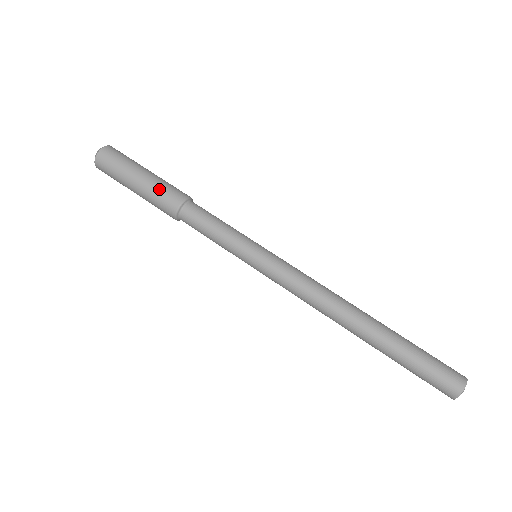
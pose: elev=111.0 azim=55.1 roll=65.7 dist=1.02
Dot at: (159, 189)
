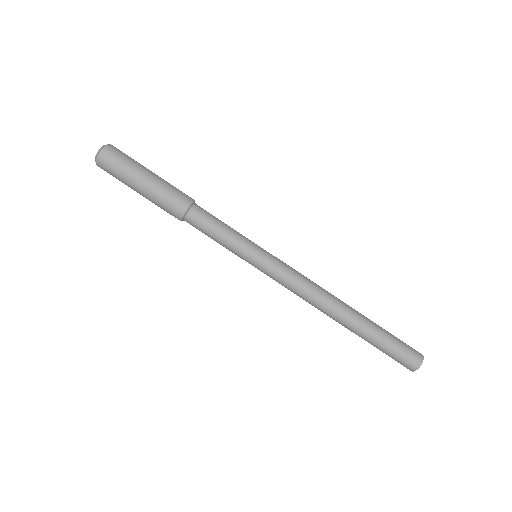
Dot at: (160, 202)
